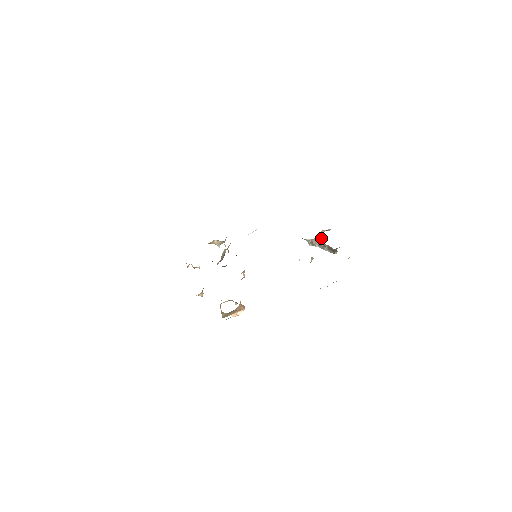
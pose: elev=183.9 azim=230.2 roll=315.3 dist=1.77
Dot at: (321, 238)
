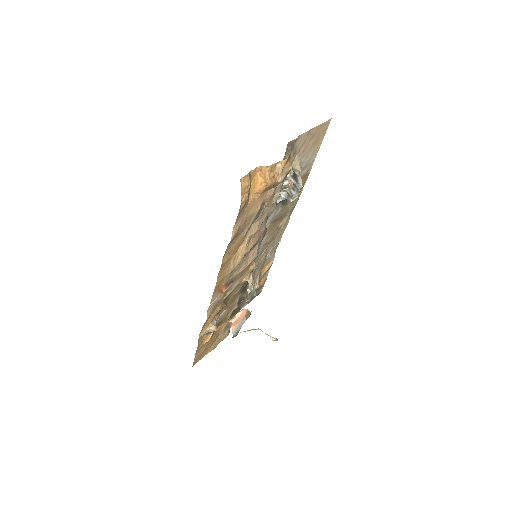
Dot at: occluded
